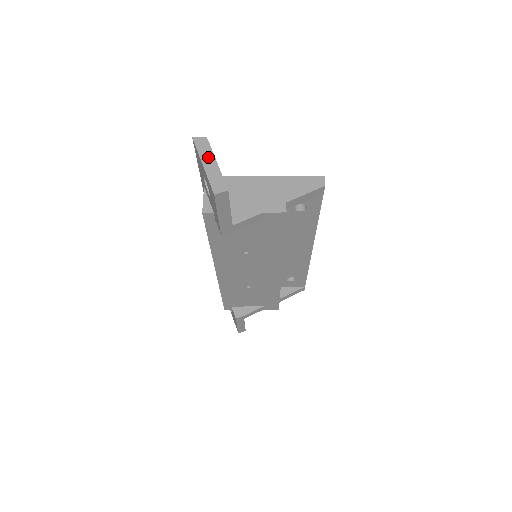
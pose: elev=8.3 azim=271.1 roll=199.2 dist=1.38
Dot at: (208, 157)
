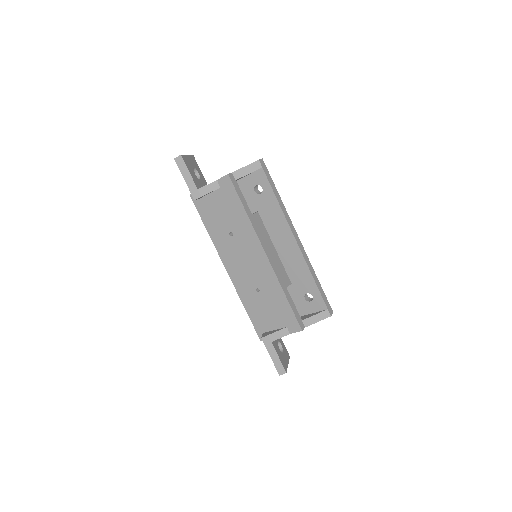
Dot at: occluded
